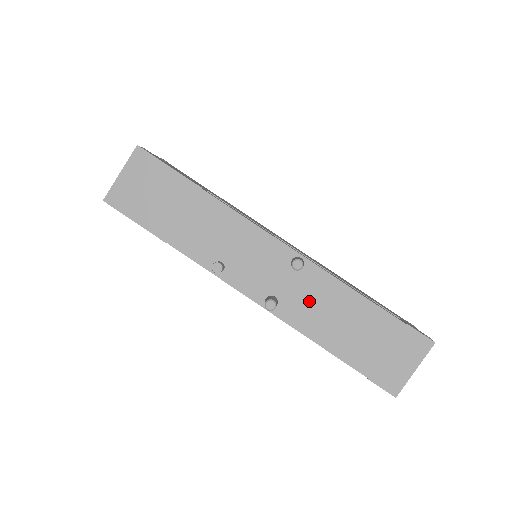
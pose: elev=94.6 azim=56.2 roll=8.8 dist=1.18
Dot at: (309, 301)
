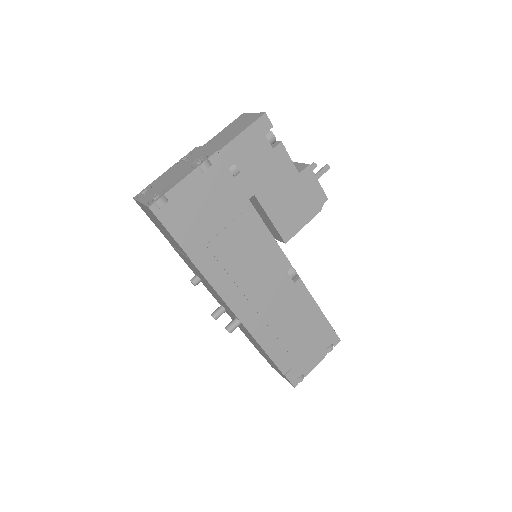
Dot at: (241, 327)
